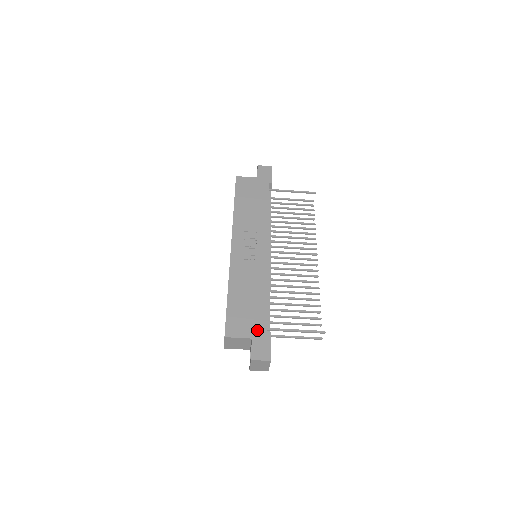
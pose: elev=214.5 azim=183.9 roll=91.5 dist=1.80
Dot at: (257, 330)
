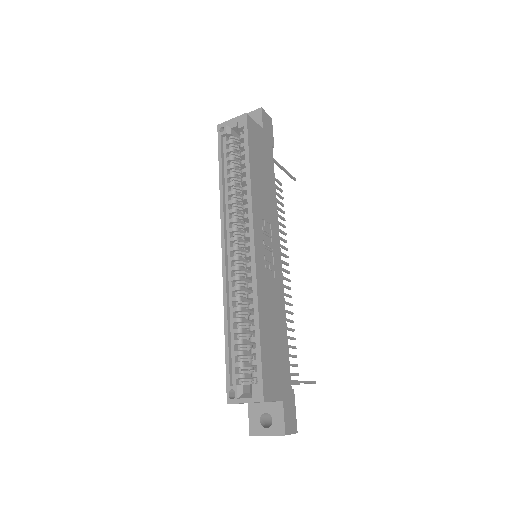
Dot at: (285, 387)
